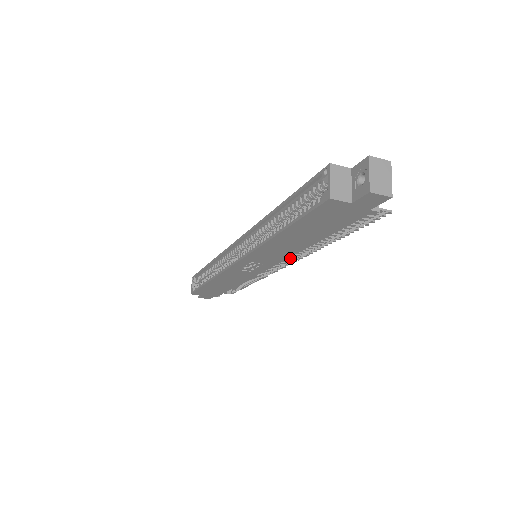
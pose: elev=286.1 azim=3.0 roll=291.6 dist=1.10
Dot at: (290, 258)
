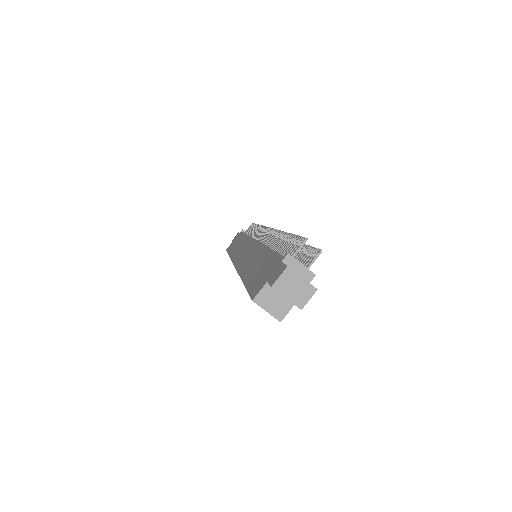
Dot at: occluded
